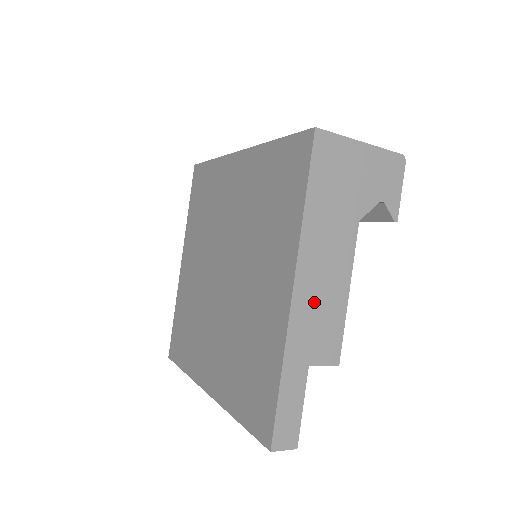
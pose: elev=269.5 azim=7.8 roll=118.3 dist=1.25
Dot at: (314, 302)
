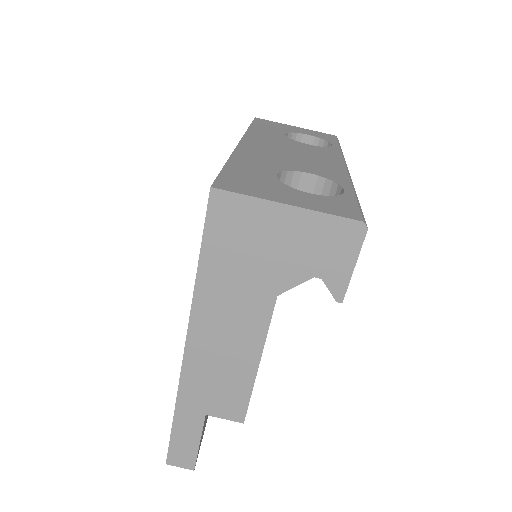
Dot at: (211, 364)
